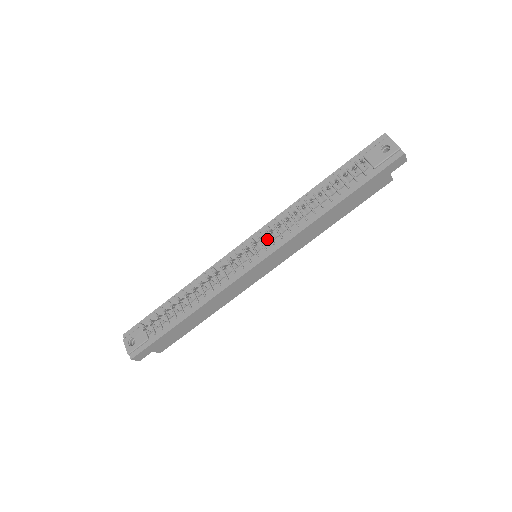
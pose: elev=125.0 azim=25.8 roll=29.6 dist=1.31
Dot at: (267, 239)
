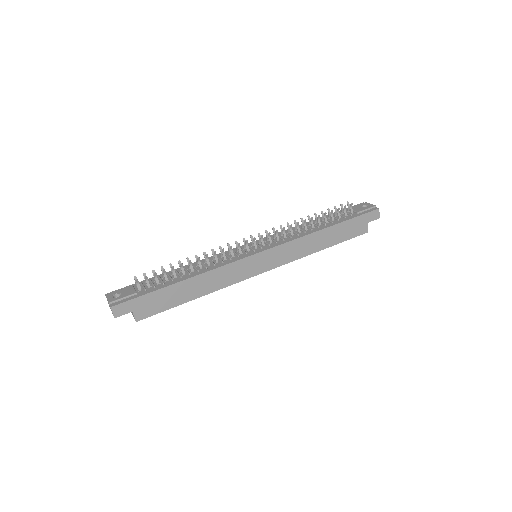
Dot at: (270, 241)
